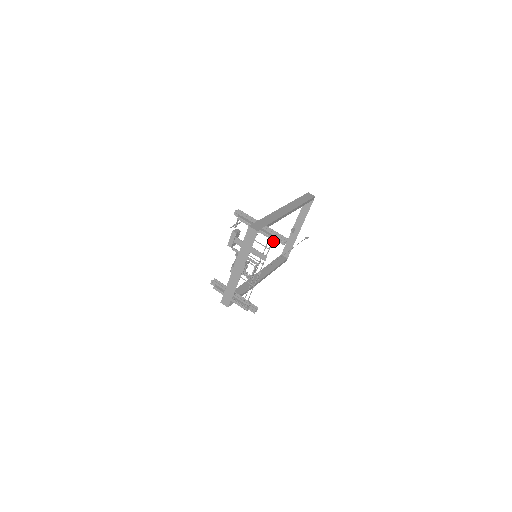
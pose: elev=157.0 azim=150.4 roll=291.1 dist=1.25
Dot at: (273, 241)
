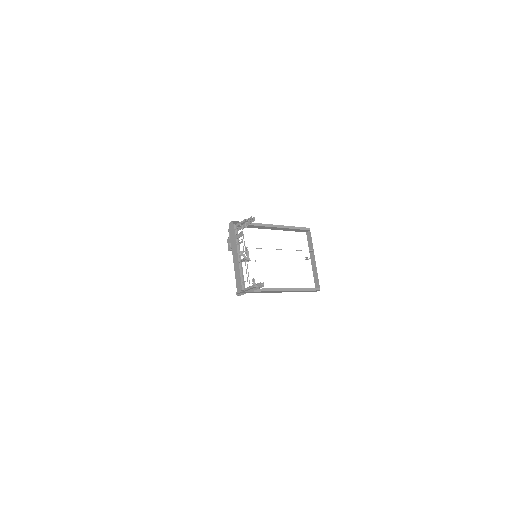
Dot at: (245, 222)
